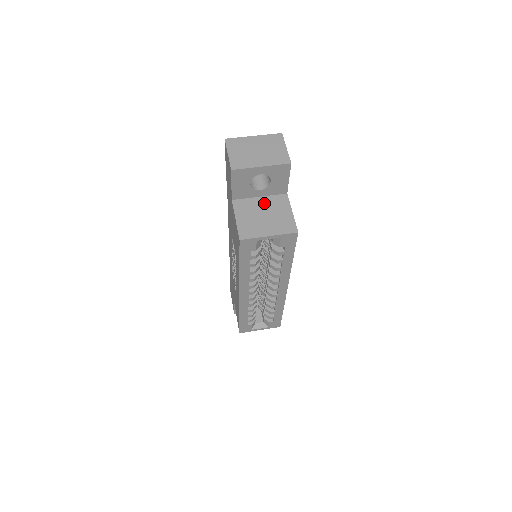
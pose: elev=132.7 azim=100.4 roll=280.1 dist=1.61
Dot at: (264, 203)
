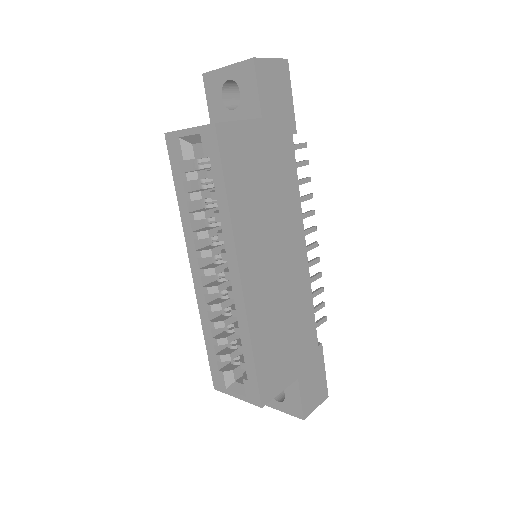
Dot at: occluded
